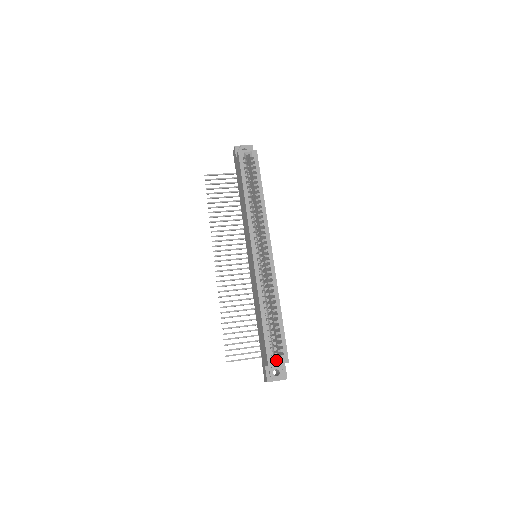
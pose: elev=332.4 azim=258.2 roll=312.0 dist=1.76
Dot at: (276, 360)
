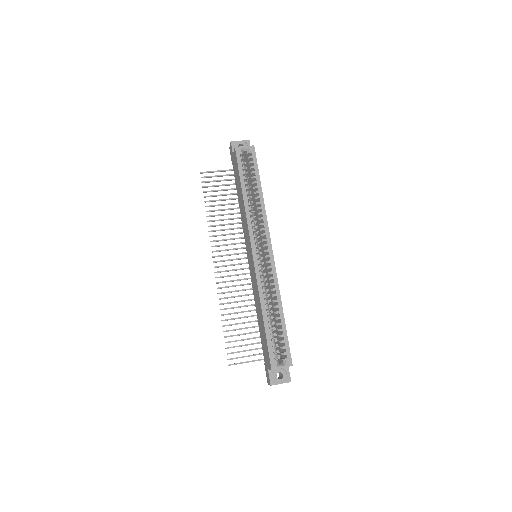
Dot at: (279, 363)
